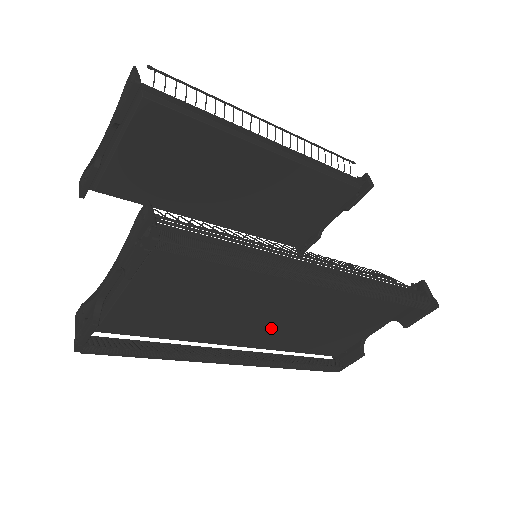
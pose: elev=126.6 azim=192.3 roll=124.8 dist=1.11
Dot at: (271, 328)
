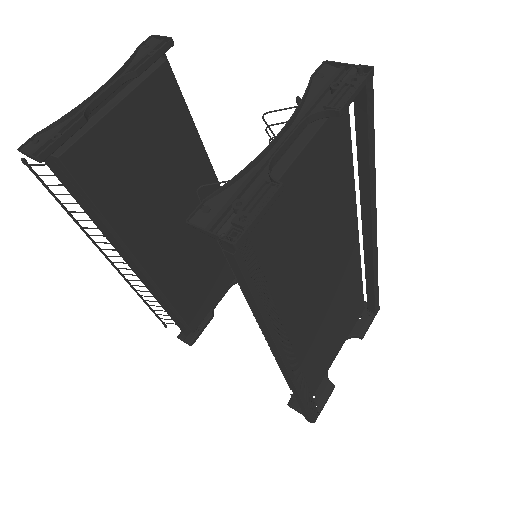
Dot at: (313, 312)
